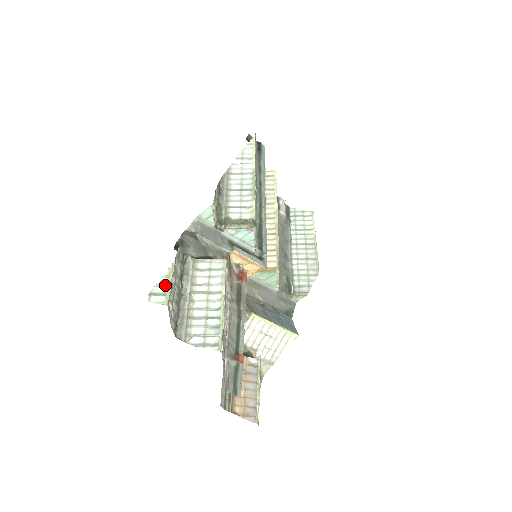
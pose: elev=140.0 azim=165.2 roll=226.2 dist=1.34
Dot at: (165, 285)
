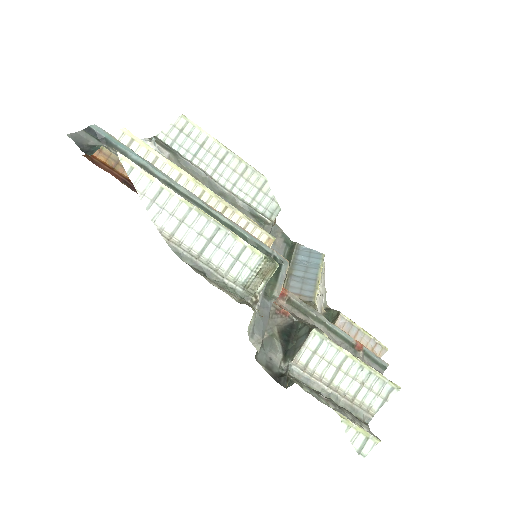
Dot at: (358, 434)
